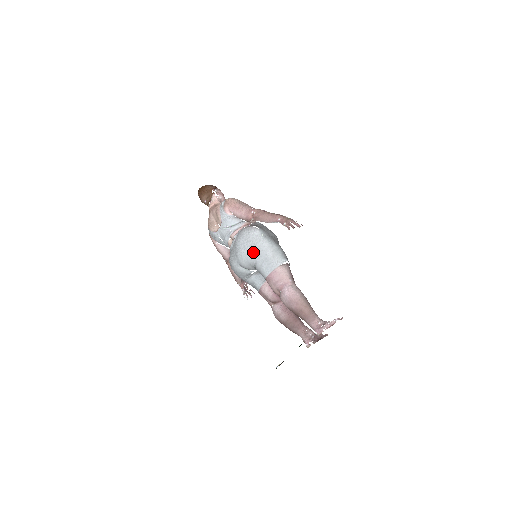
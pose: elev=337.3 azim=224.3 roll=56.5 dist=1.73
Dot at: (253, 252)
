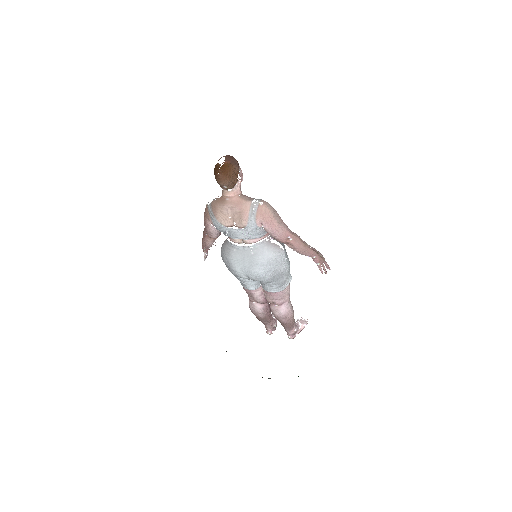
Dot at: (274, 278)
